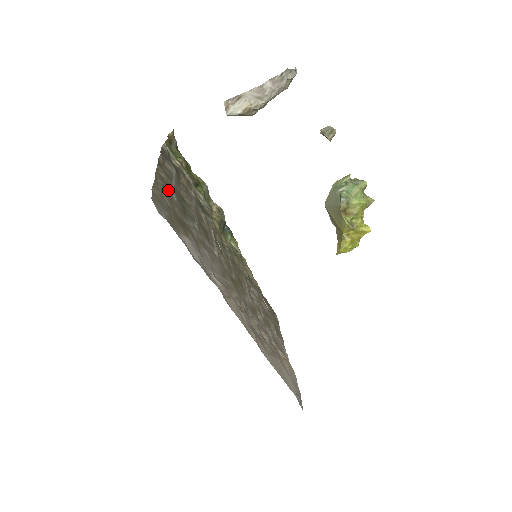
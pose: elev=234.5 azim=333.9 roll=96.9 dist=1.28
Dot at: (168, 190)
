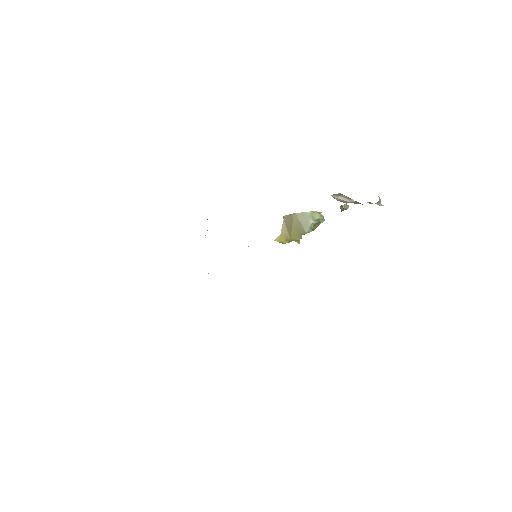
Dot at: occluded
